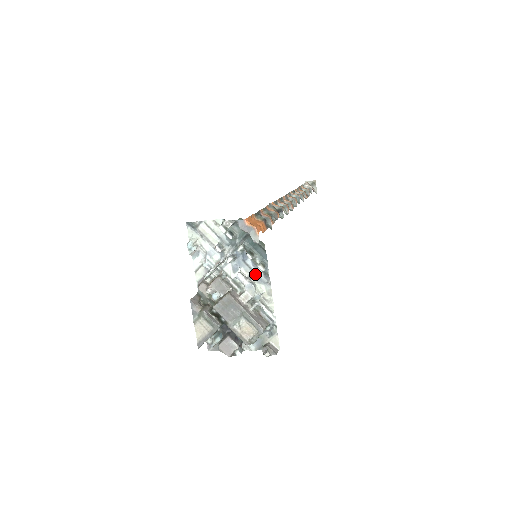
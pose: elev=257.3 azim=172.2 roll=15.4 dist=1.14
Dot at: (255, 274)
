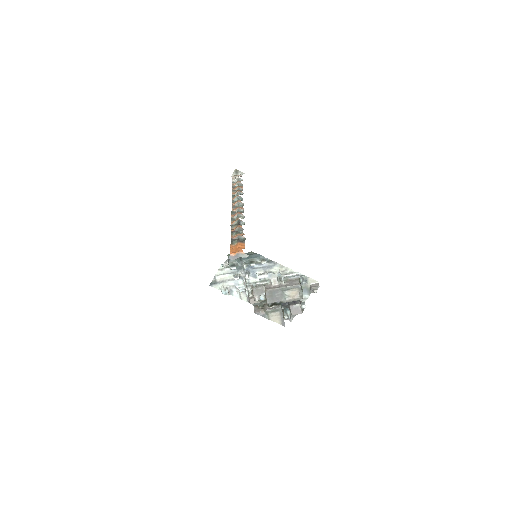
Dot at: (265, 267)
